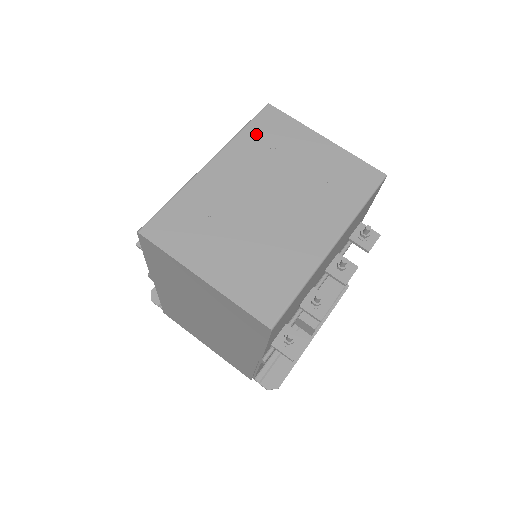
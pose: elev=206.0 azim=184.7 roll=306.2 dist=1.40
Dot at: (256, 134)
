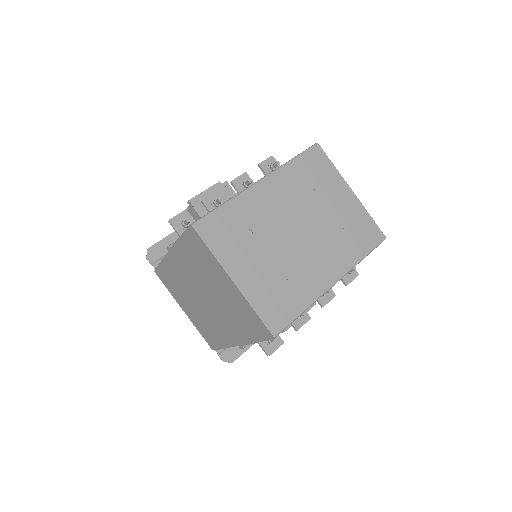
Dot at: (302, 168)
